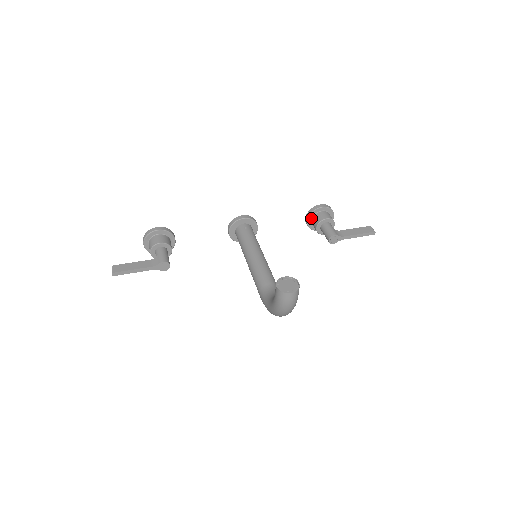
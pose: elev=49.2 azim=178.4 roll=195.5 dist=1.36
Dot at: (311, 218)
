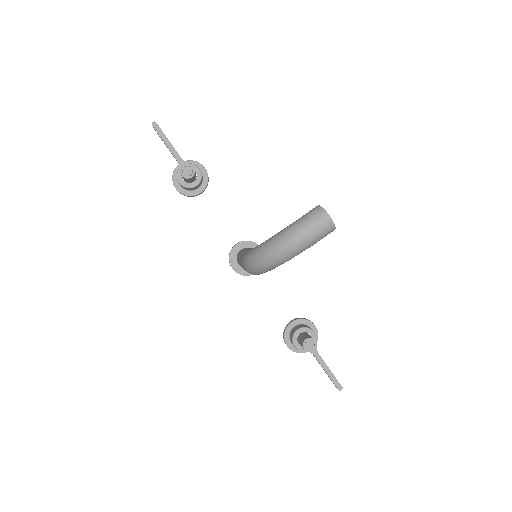
Dot at: (297, 324)
